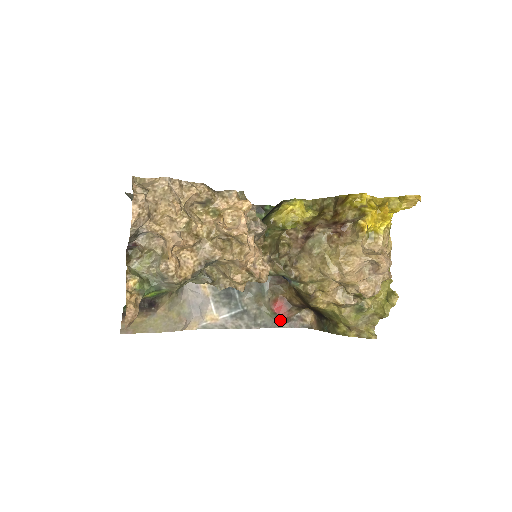
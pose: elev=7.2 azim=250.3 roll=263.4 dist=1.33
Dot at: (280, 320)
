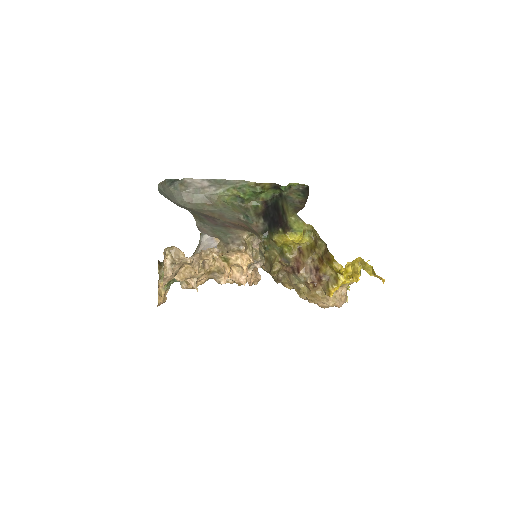
Dot at: occluded
